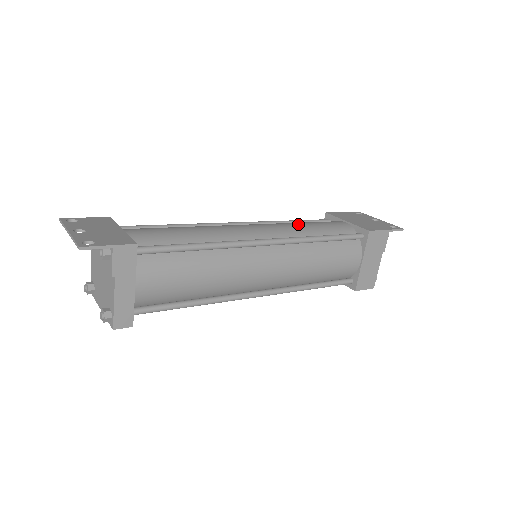
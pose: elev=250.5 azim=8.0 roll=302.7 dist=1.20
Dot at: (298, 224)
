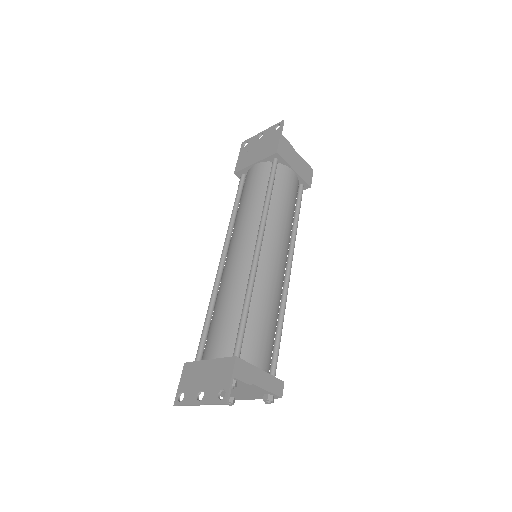
Dot at: (245, 208)
